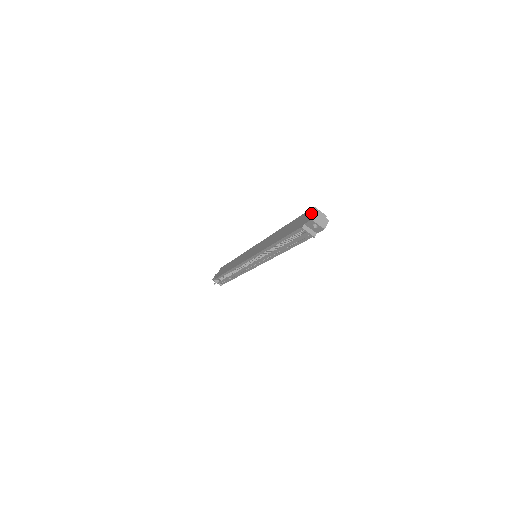
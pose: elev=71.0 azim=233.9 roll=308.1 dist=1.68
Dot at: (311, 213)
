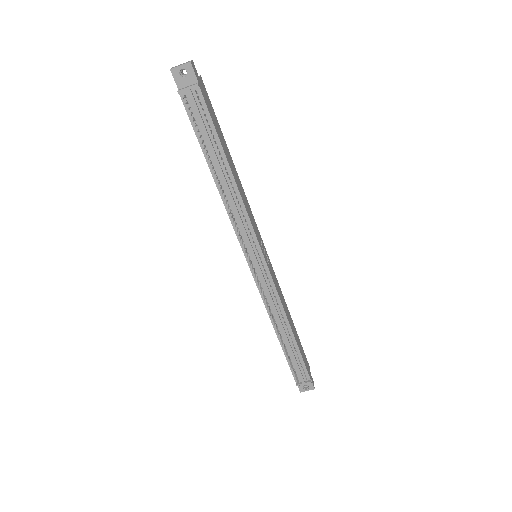
Dot at: occluded
